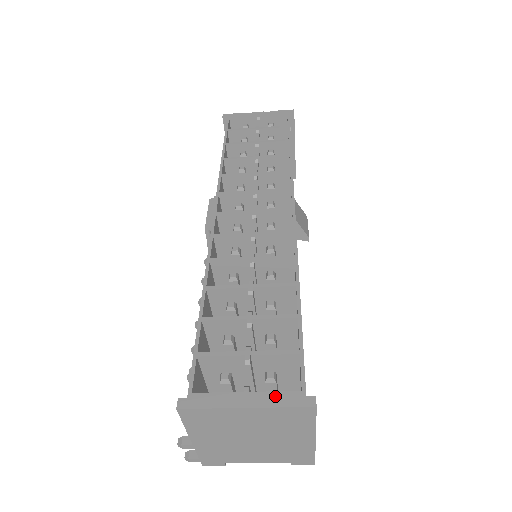
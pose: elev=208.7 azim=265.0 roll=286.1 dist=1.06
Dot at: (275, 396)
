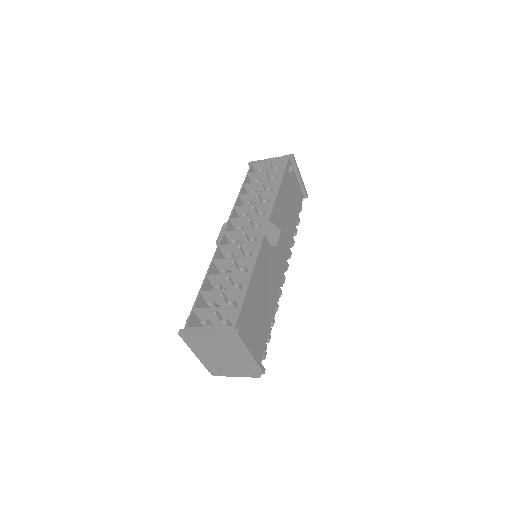
Dot at: (221, 328)
